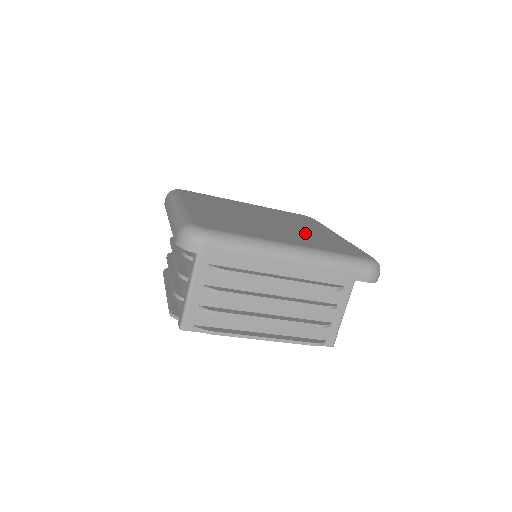
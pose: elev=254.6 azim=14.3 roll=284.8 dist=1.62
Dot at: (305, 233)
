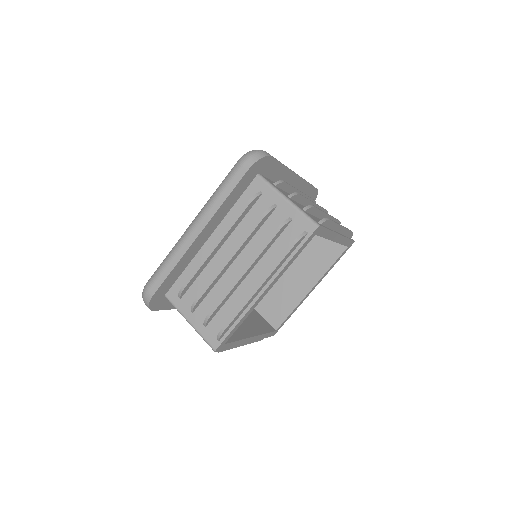
Dot at: occluded
